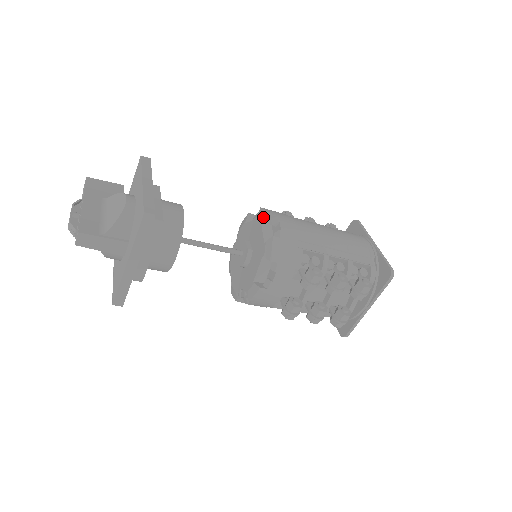
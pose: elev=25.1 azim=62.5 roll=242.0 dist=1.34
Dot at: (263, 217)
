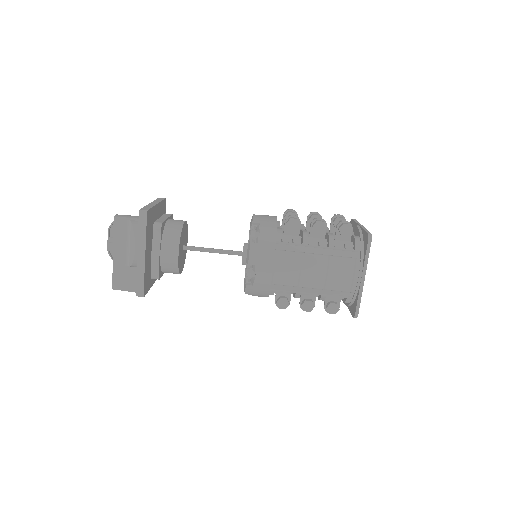
Dot at: occluded
